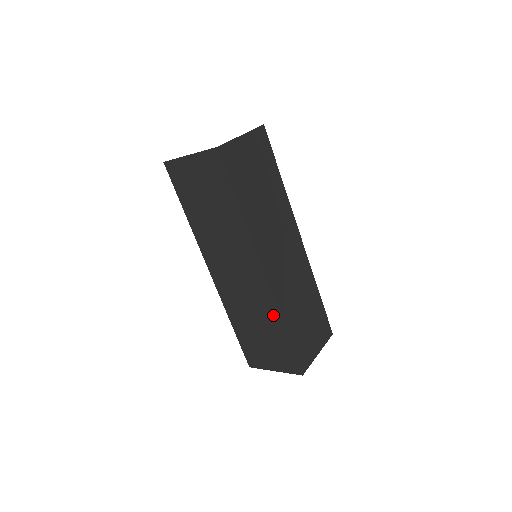
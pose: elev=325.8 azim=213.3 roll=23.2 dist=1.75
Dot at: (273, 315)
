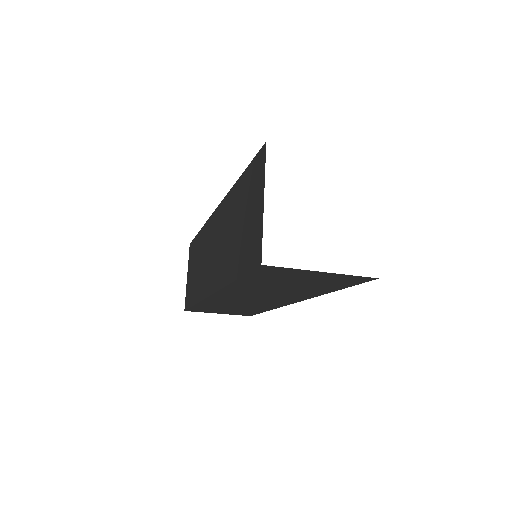
Dot at: (266, 308)
